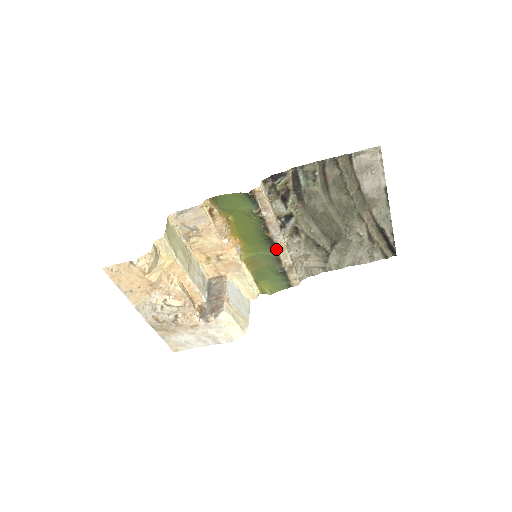
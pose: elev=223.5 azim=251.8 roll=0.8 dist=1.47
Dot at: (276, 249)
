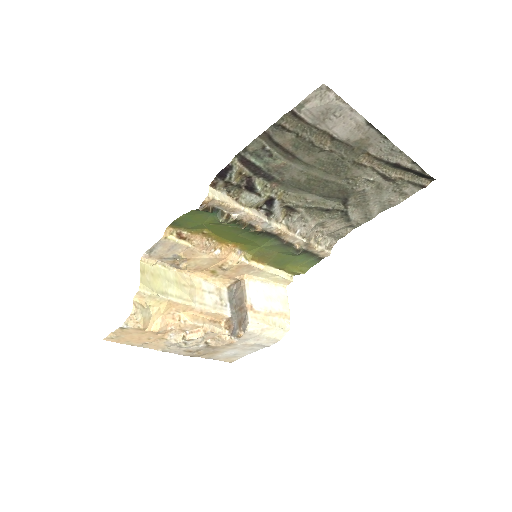
Dot at: (278, 236)
